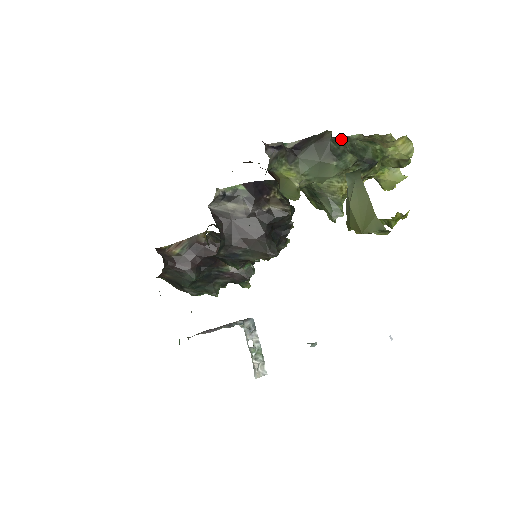
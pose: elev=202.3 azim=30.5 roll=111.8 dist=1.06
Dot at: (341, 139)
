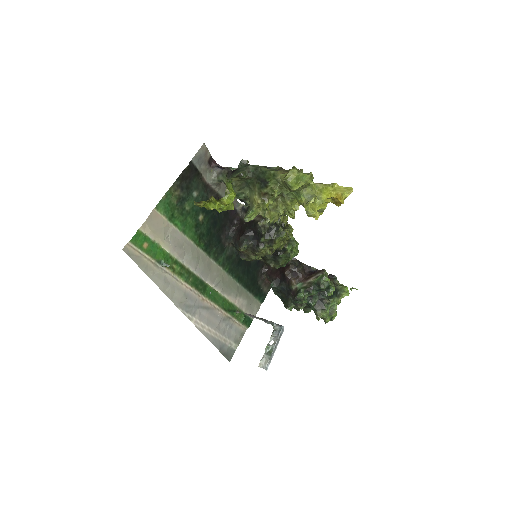
Dot at: (250, 165)
